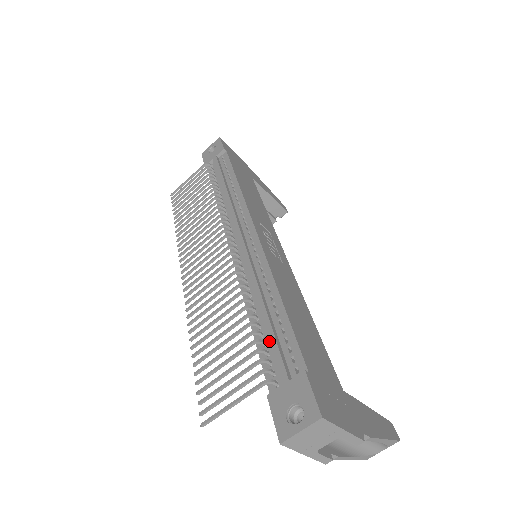
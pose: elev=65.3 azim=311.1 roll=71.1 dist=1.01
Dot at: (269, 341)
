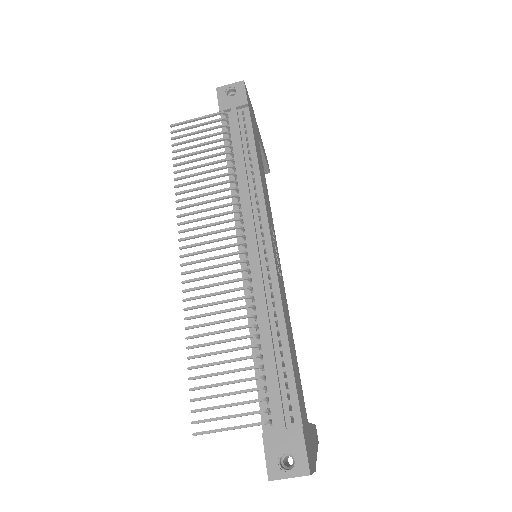
Dot at: (272, 381)
